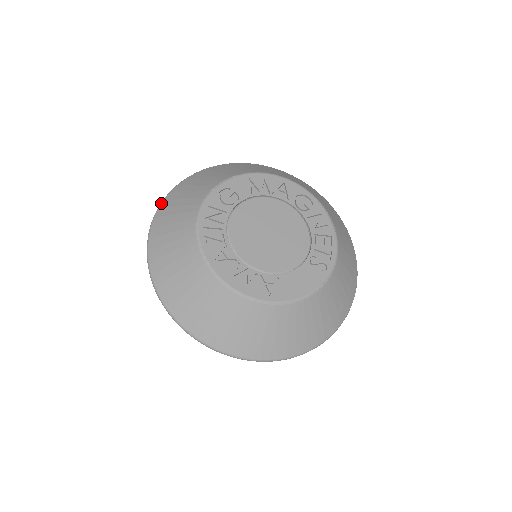
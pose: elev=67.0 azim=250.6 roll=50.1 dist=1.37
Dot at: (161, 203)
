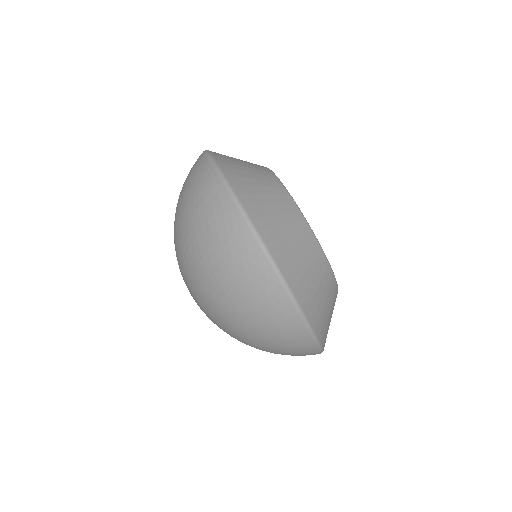
Dot at: occluded
